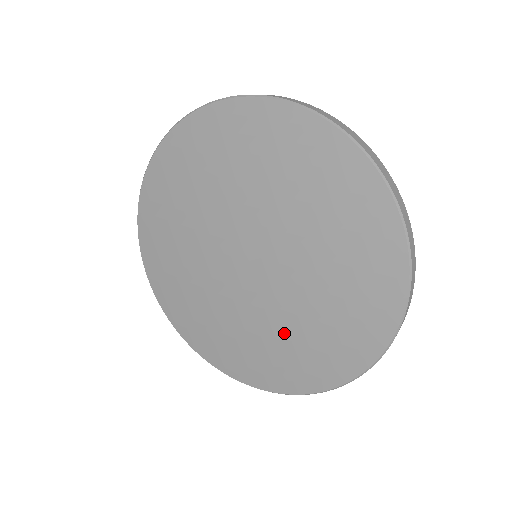
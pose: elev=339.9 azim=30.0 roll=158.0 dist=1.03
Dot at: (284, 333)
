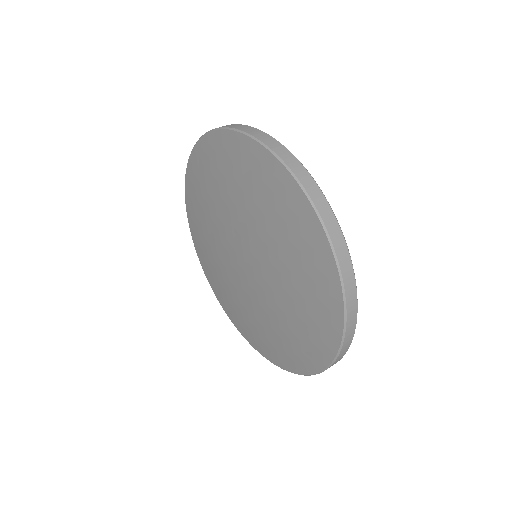
Dot at: (260, 320)
